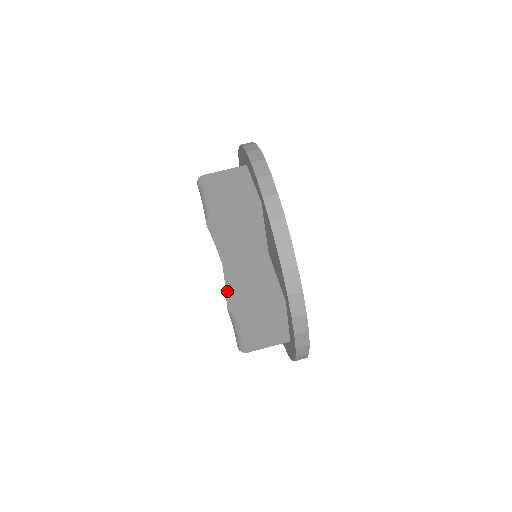
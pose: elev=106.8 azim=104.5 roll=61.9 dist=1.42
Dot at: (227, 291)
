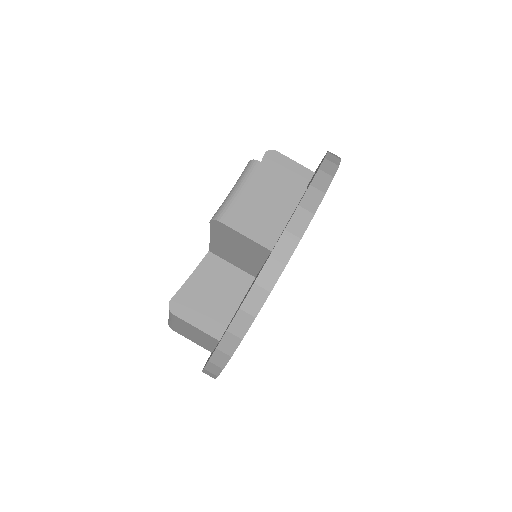
Dot at: (187, 282)
